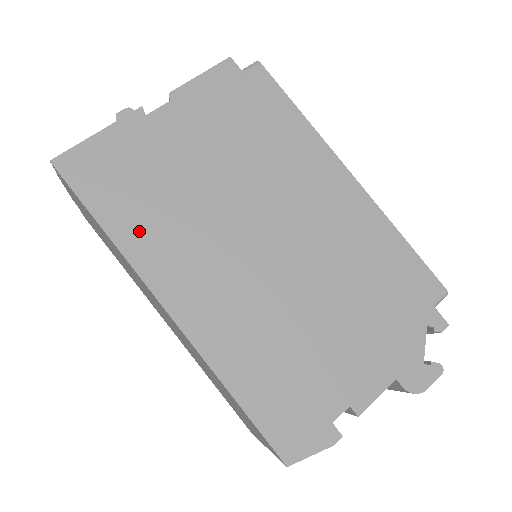
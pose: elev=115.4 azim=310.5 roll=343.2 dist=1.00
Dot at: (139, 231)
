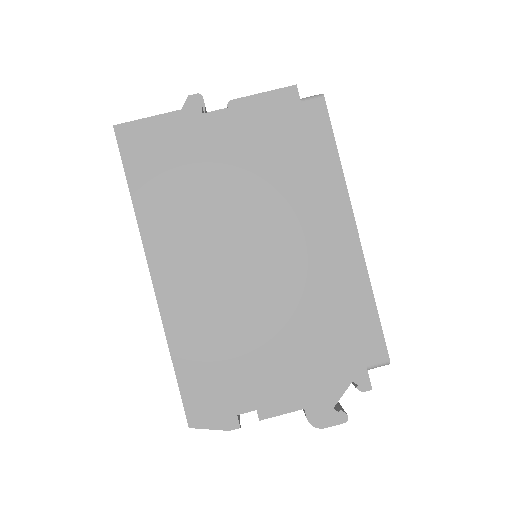
Dot at: (157, 208)
